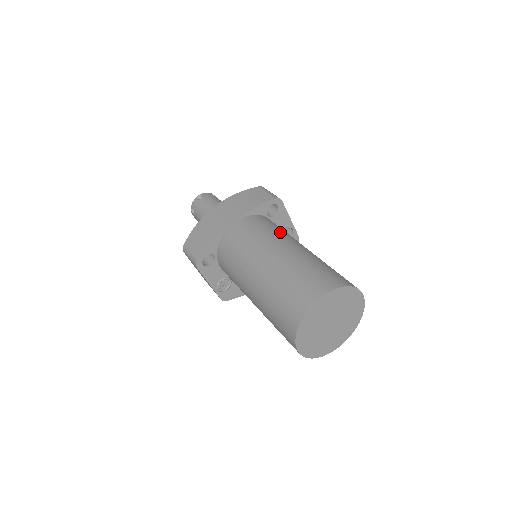
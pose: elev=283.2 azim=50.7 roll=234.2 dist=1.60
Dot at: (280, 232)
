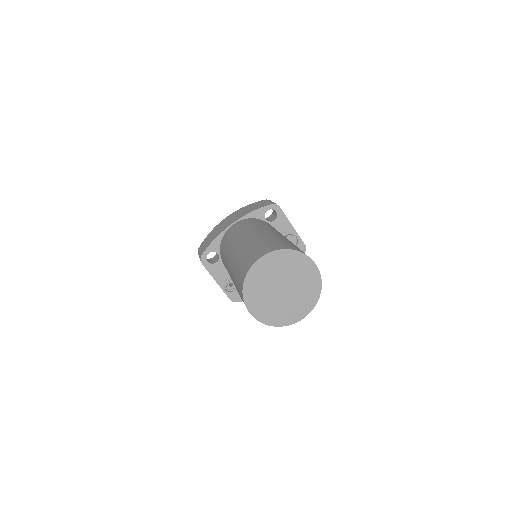
Dot at: (265, 226)
